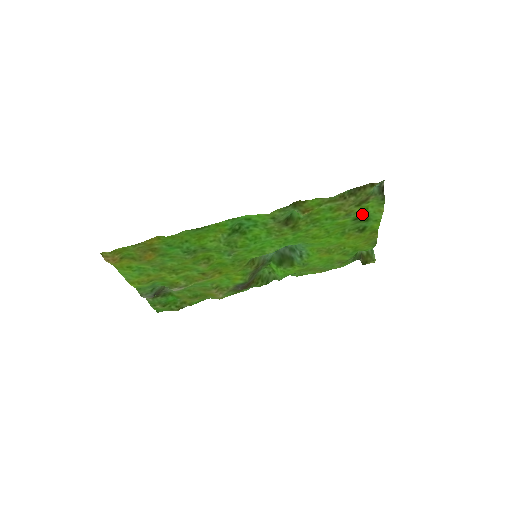
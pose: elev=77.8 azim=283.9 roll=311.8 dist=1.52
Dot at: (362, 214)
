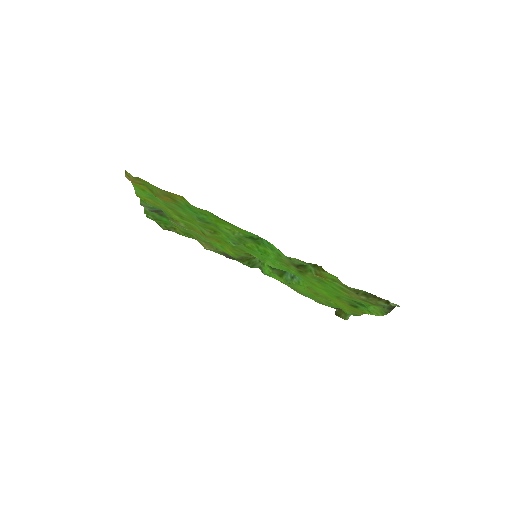
Dot at: (363, 303)
